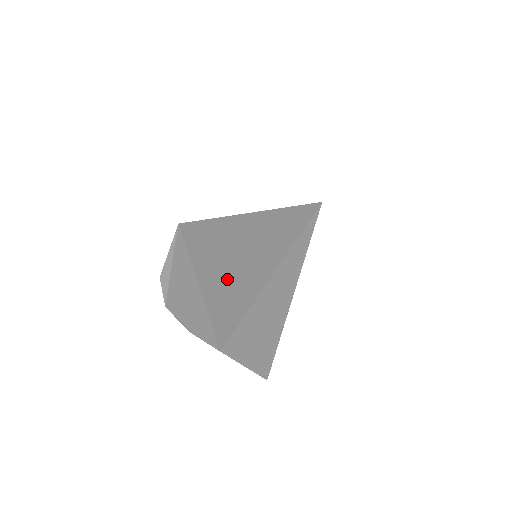
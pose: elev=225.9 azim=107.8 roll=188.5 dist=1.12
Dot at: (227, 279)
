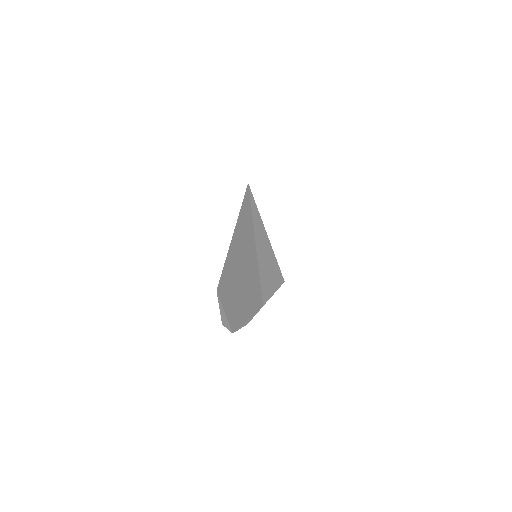
Dot at: (245, 272)
